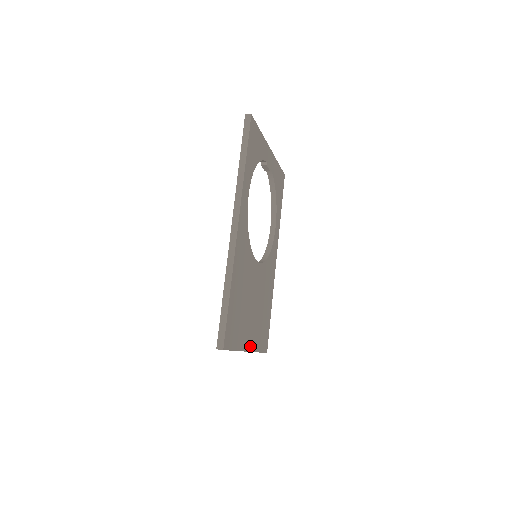
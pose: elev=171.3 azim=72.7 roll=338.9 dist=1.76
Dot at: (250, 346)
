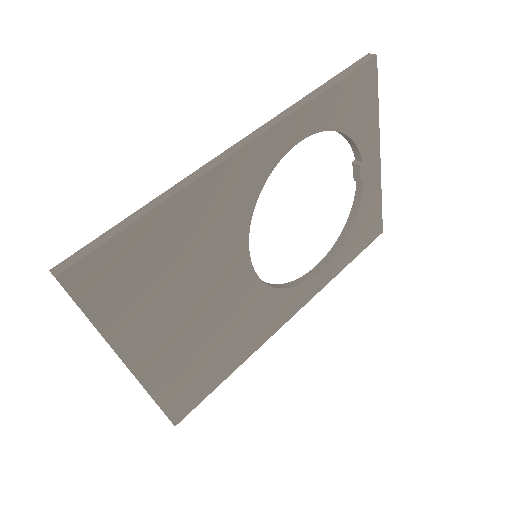
Dot at: (140, 364)
